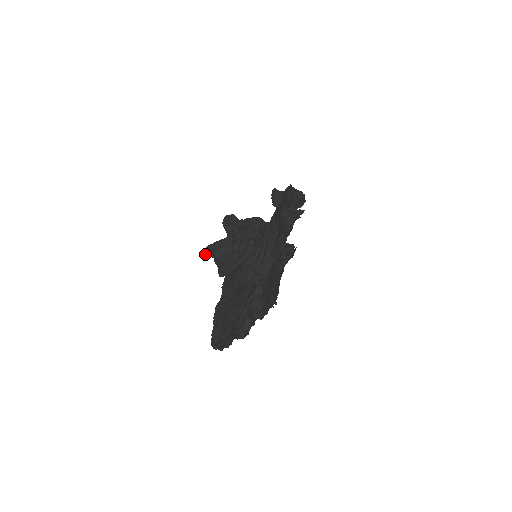
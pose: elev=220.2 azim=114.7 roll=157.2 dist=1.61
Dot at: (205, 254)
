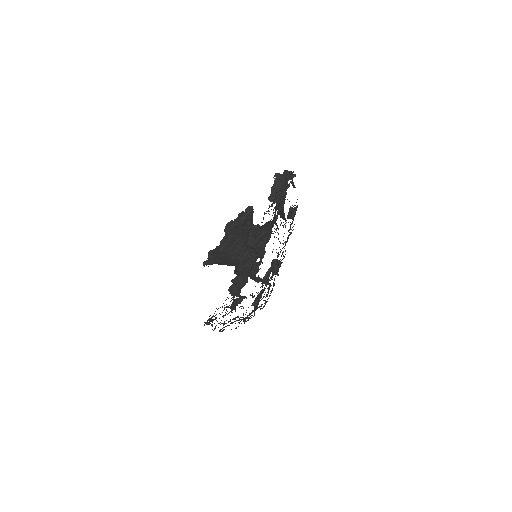
Dot at: (205, 262)
